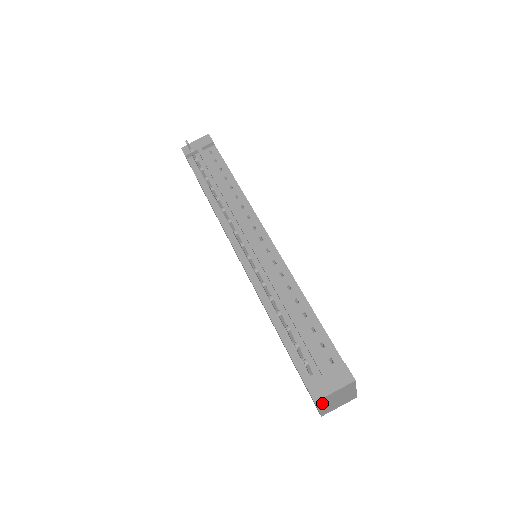
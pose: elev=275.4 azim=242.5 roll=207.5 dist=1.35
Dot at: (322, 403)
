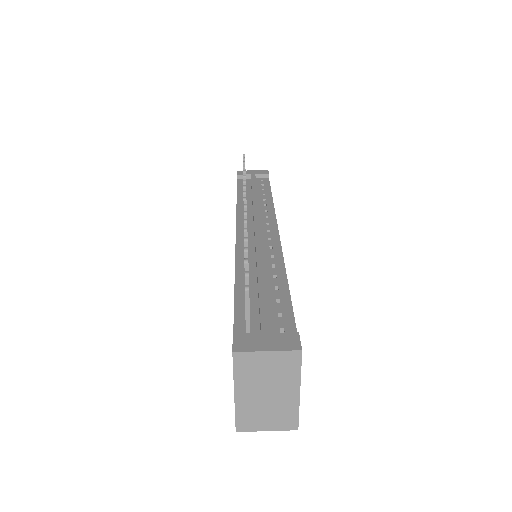
Dot at: (243, 374)
